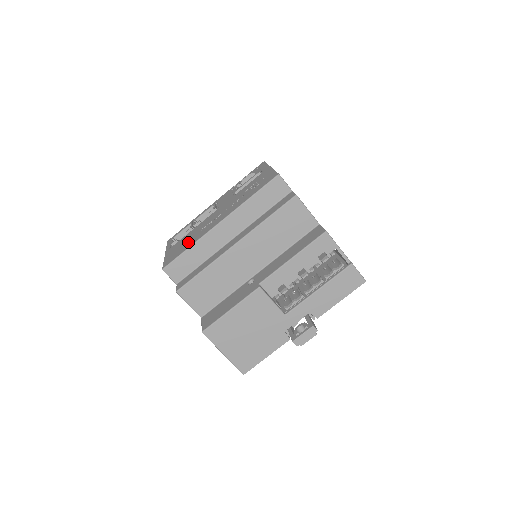
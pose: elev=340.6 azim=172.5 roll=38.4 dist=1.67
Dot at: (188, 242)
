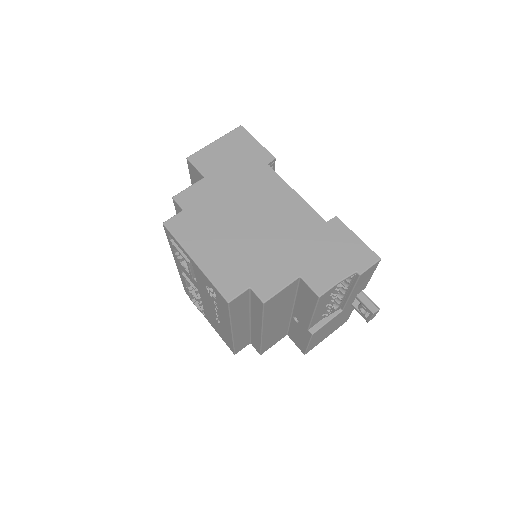
Dot at: (223, 333)
